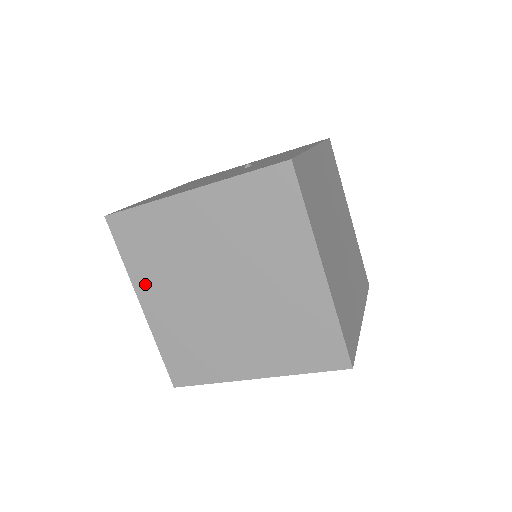
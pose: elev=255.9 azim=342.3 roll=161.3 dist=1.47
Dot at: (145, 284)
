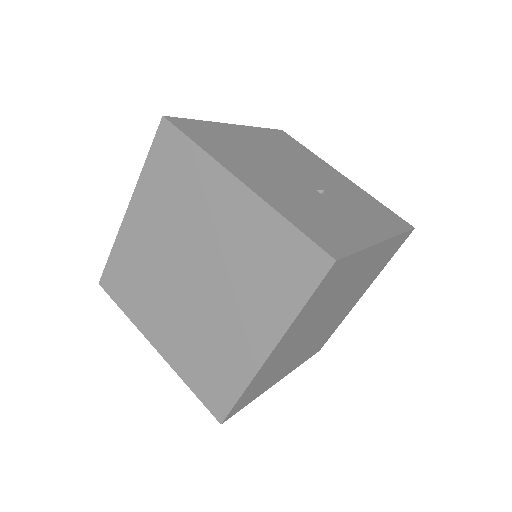
Dot at: (144, 199)
